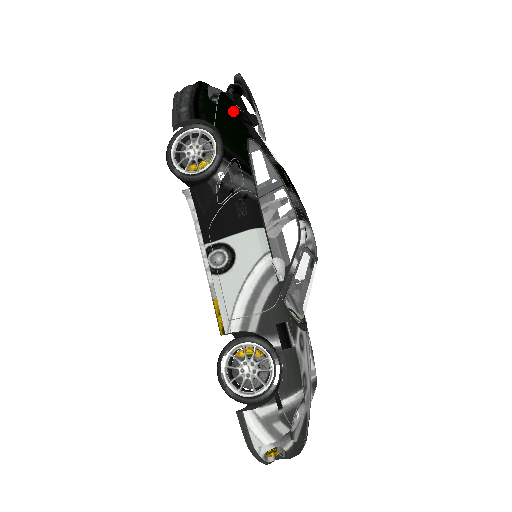
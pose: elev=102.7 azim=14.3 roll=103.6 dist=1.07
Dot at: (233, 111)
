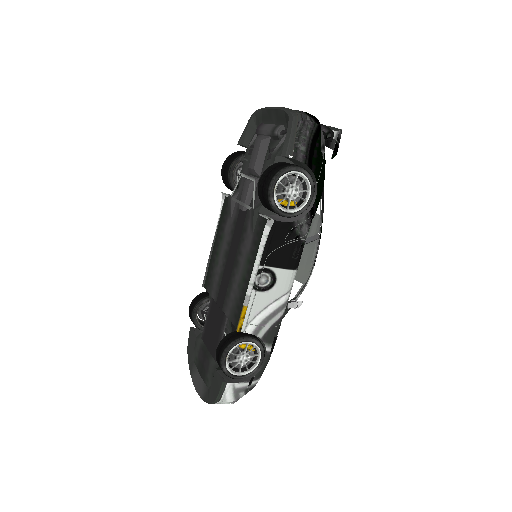
Dot at: occluded
